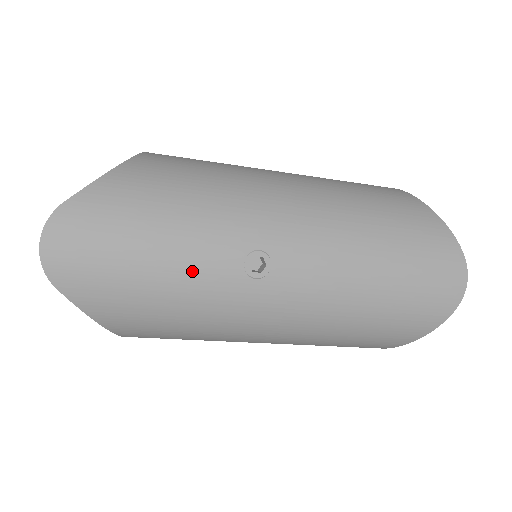
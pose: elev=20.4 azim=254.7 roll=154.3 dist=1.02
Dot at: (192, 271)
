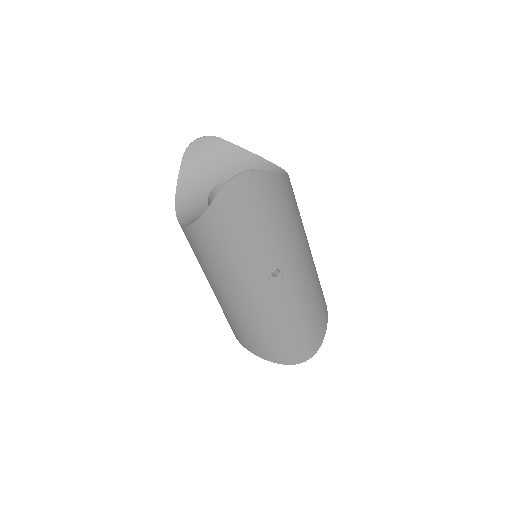
Dot at: (259, 248)
